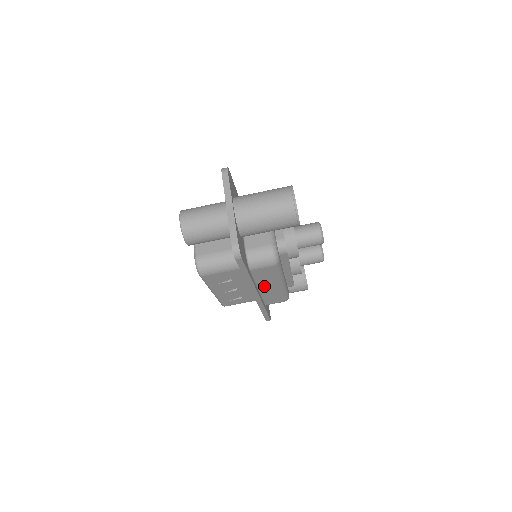
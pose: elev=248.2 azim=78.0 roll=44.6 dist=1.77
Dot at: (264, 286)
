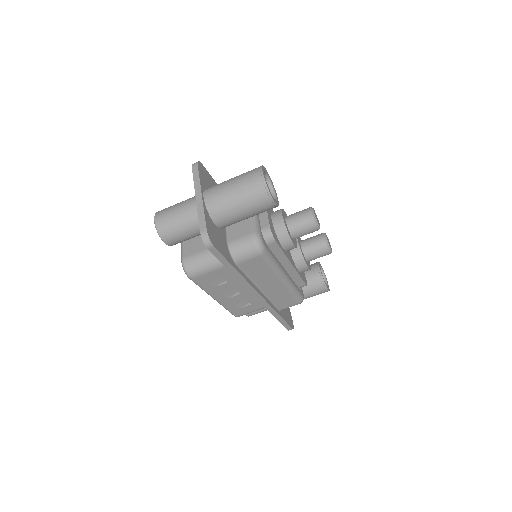
Dot at: (264, 284)
